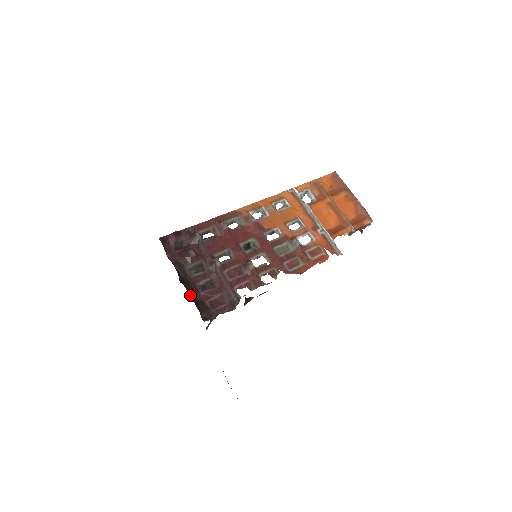
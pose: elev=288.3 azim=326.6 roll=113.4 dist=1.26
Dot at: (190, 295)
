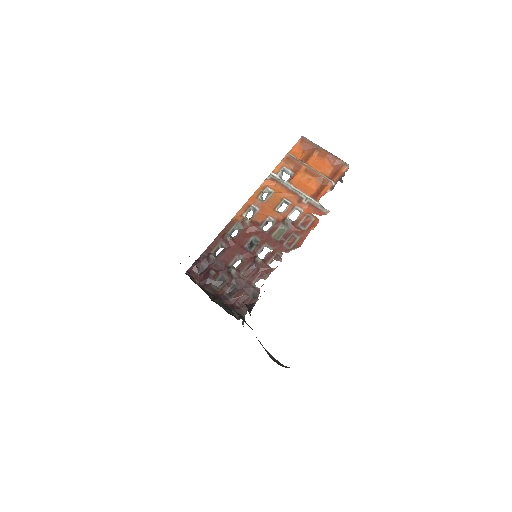
Dot at: (222, 306)
